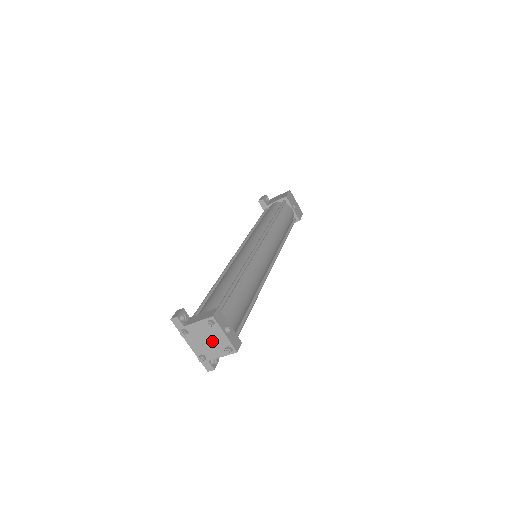
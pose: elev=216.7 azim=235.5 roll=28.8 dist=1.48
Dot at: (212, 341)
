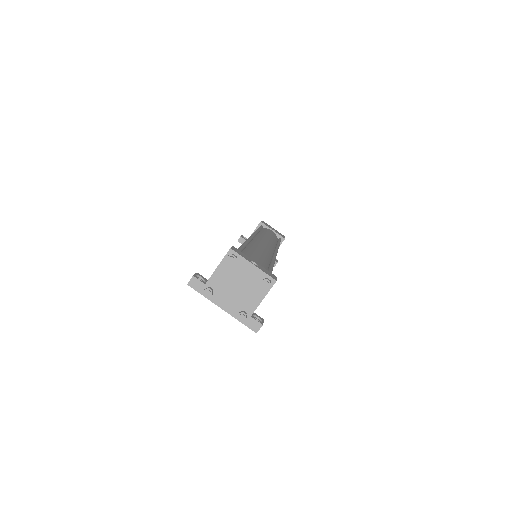
Dot at: (243, 284)
